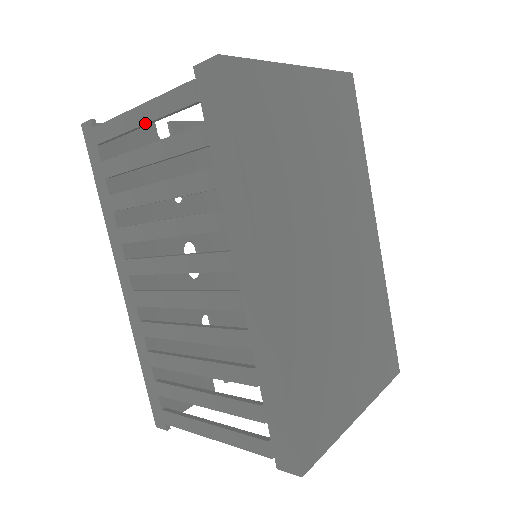
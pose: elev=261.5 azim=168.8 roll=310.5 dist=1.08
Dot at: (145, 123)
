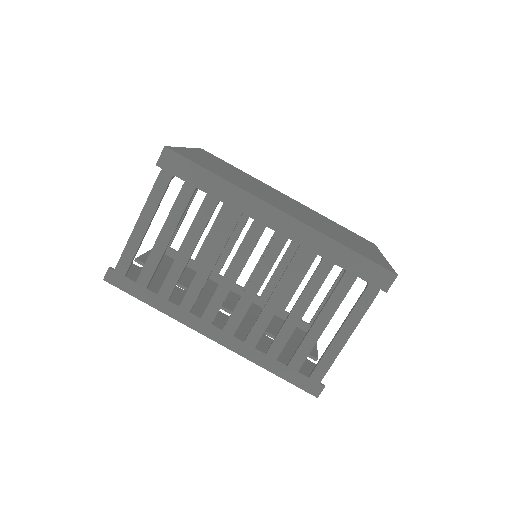
Dot at: (149, 223)
